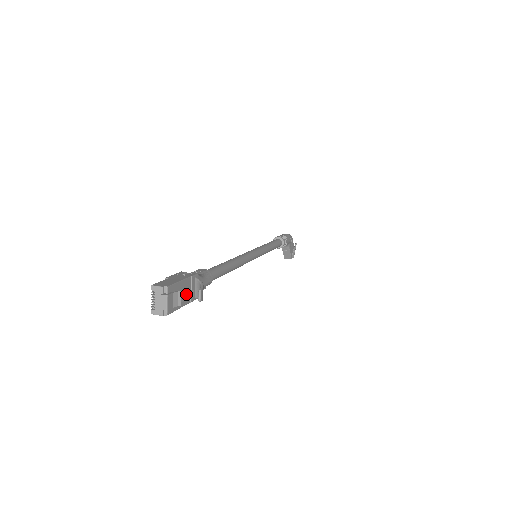
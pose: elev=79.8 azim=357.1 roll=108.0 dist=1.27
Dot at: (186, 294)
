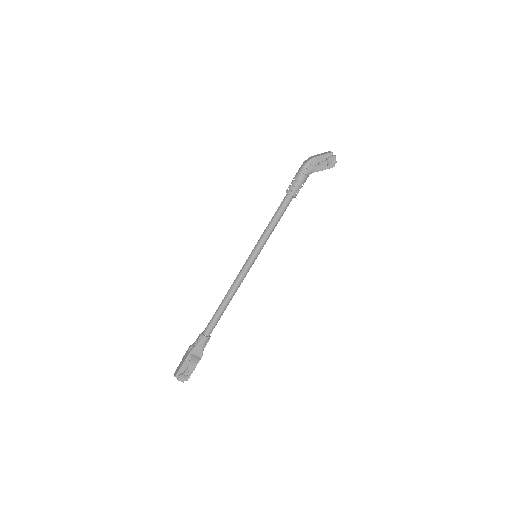
Dot at: (186, 371)
